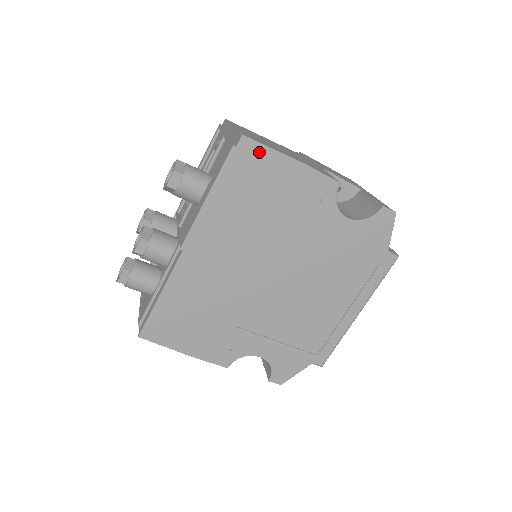
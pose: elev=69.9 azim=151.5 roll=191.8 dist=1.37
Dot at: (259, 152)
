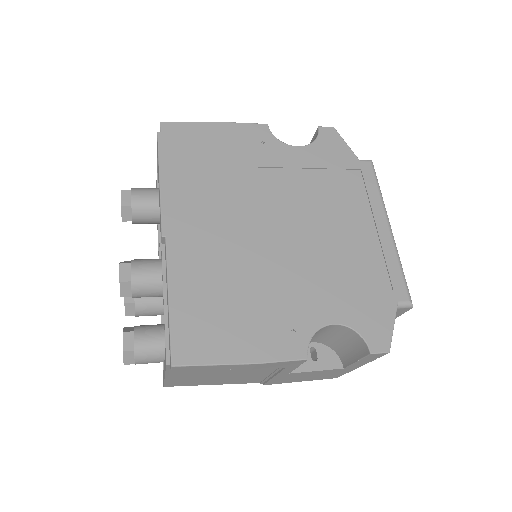
Dot at: (182, 128)
